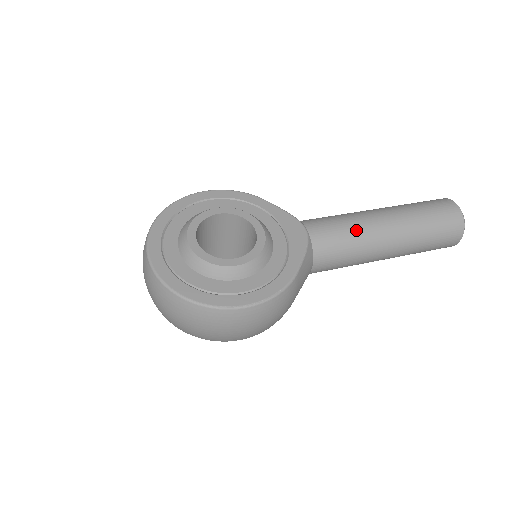
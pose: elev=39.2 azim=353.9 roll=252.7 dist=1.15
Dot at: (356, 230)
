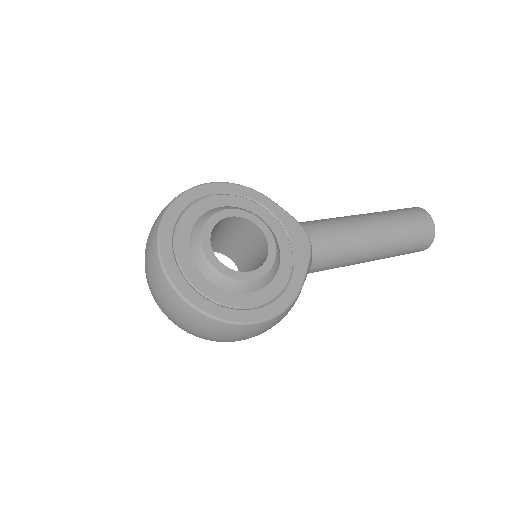
Dot at: (351, 240)
